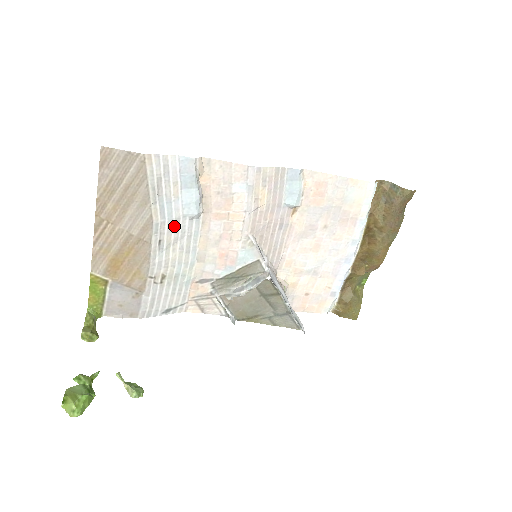
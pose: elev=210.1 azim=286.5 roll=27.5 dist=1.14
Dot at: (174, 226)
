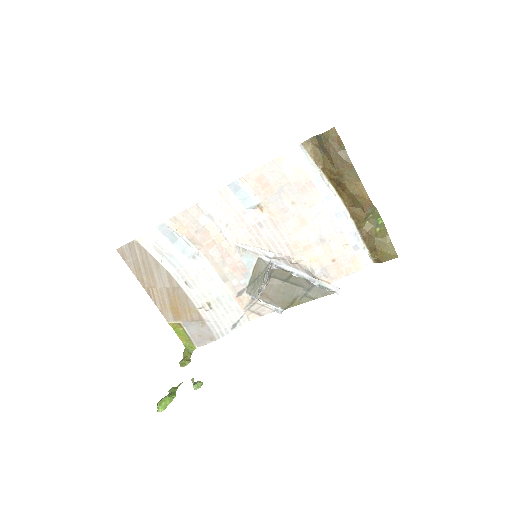
Dot at: (187, 268)
